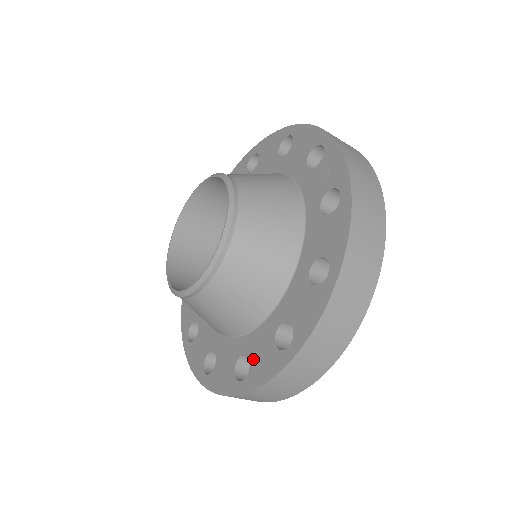
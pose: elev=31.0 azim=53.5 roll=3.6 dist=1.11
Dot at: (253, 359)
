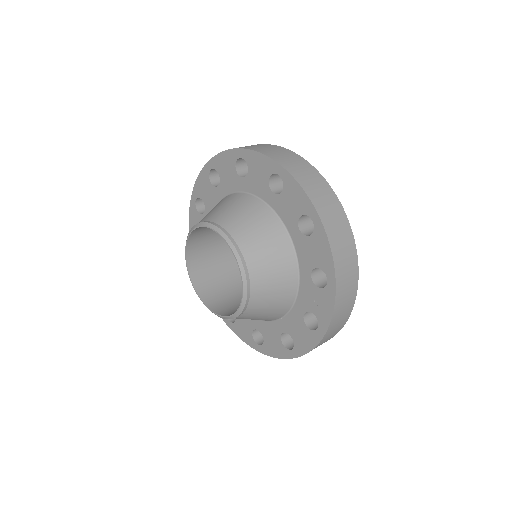
Dot at: (238, 322)
